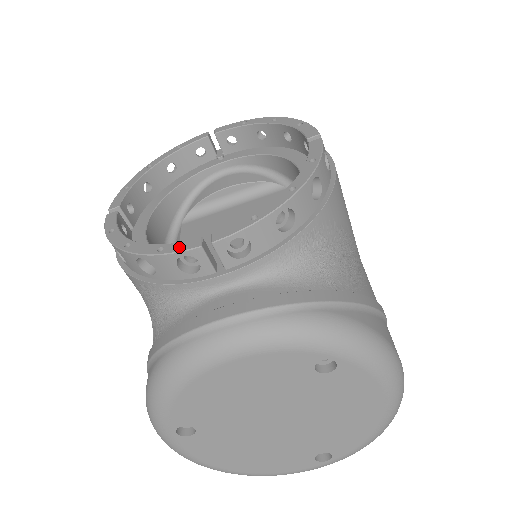
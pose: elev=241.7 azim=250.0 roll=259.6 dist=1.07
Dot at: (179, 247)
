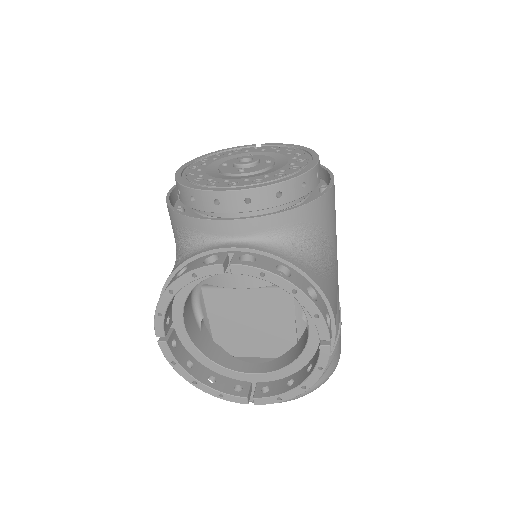
Dot at: (234, 400)
